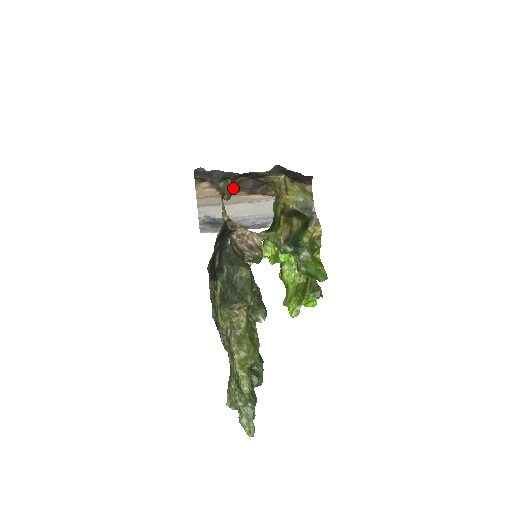
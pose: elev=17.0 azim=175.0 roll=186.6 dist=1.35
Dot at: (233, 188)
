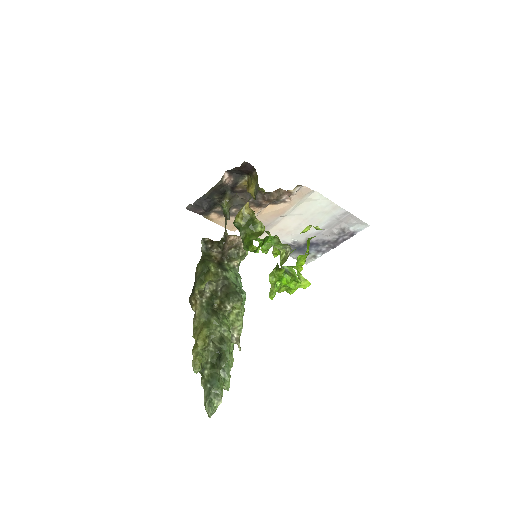
Dot at: (226, 208)
